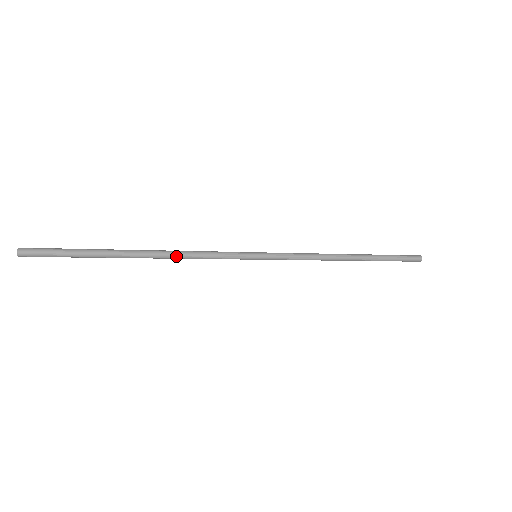
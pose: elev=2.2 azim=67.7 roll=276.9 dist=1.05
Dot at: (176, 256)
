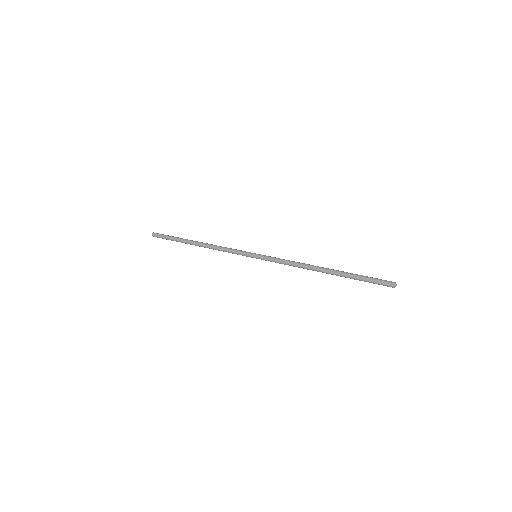
Dot at: (213, 249)
